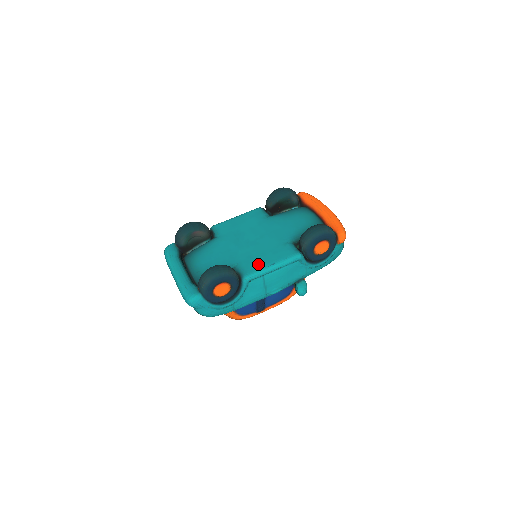
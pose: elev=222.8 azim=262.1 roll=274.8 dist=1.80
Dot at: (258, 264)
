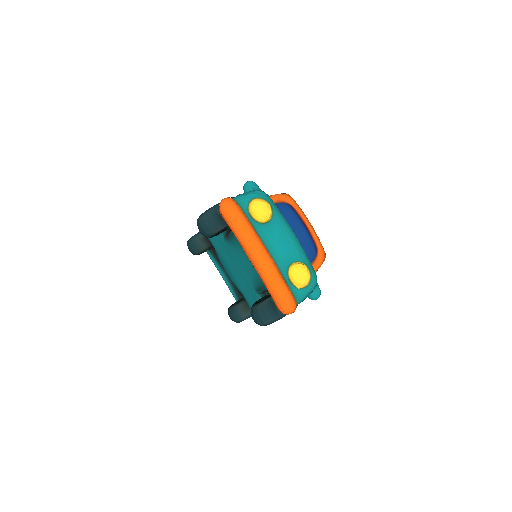
Dot at: occluded
